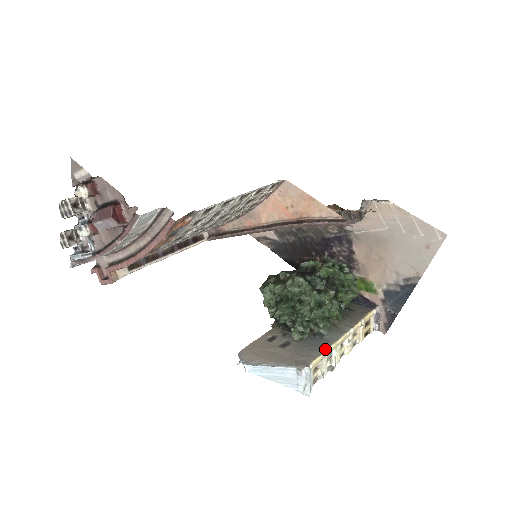
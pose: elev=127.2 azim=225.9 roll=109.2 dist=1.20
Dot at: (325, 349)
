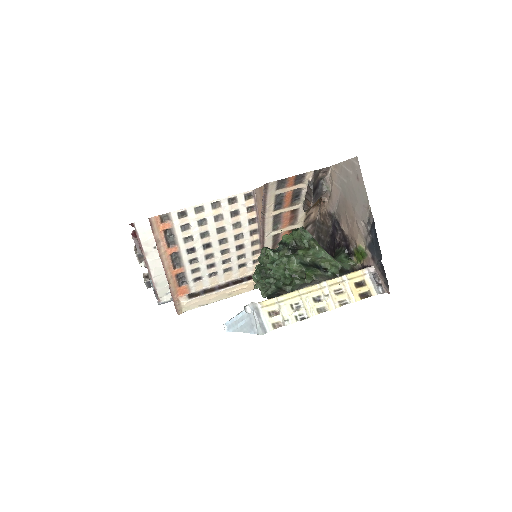
Dot at: (281, 295)
